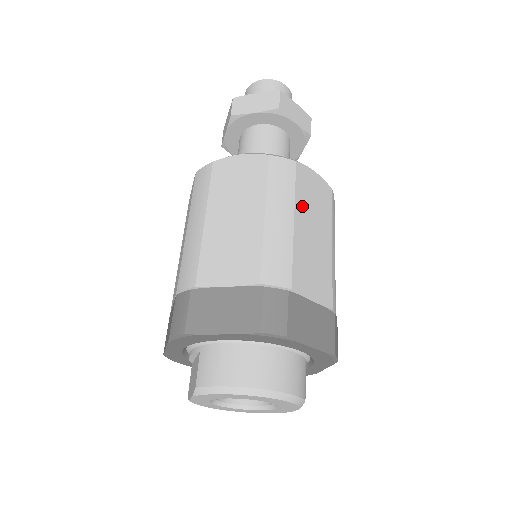
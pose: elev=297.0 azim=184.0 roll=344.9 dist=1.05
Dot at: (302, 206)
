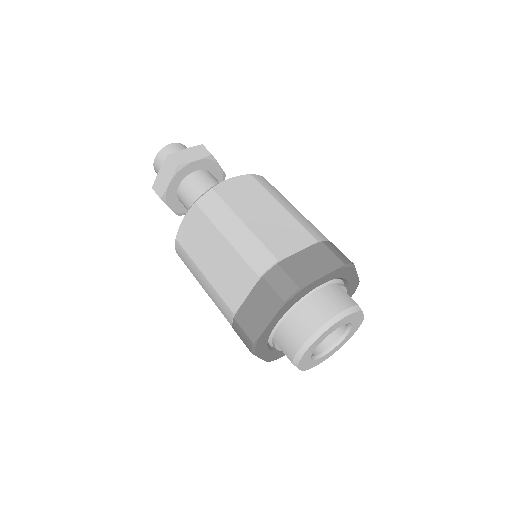
Dot at: (240, 208)
